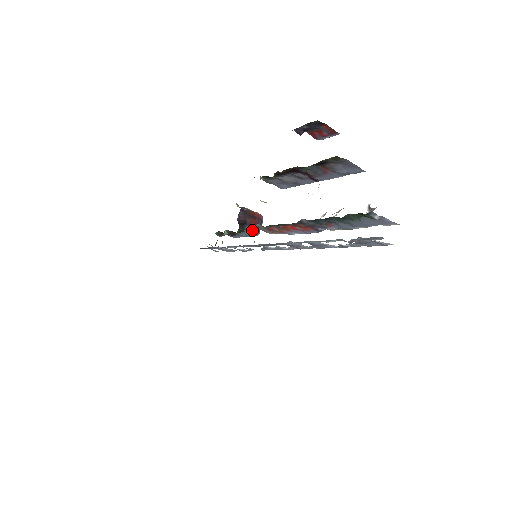
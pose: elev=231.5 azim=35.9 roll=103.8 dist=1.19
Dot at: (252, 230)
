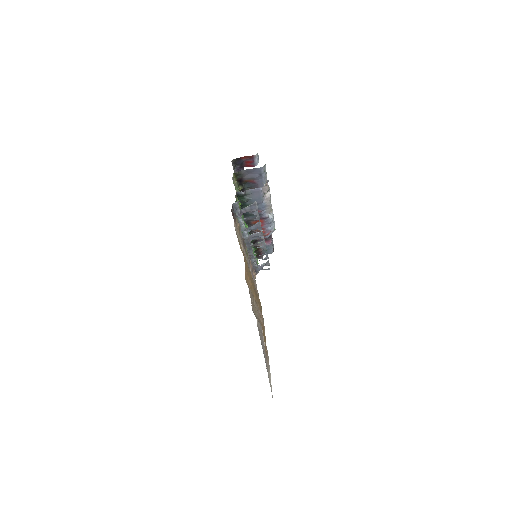
Dot at: occluded
